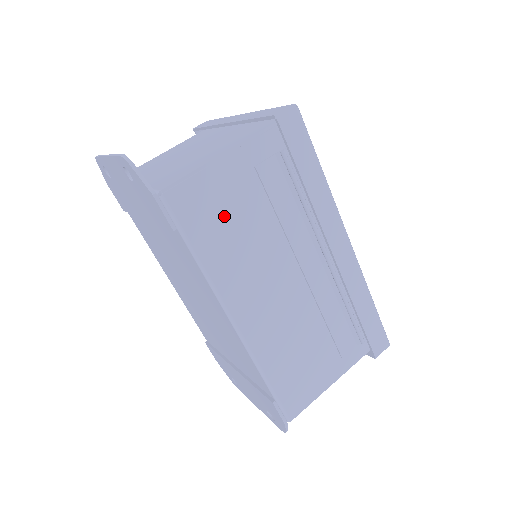
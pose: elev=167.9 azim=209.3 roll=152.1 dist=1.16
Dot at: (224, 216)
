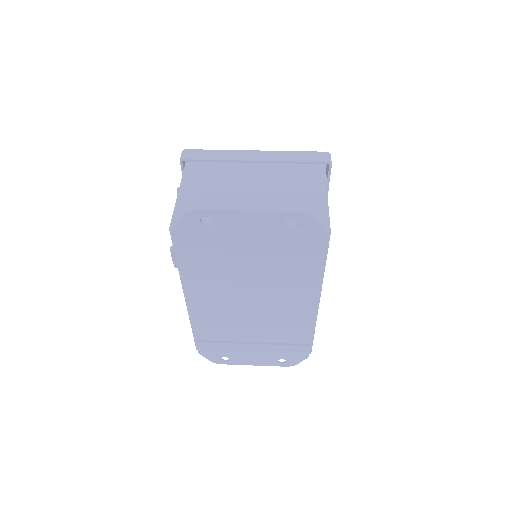
Dot at: occluded
